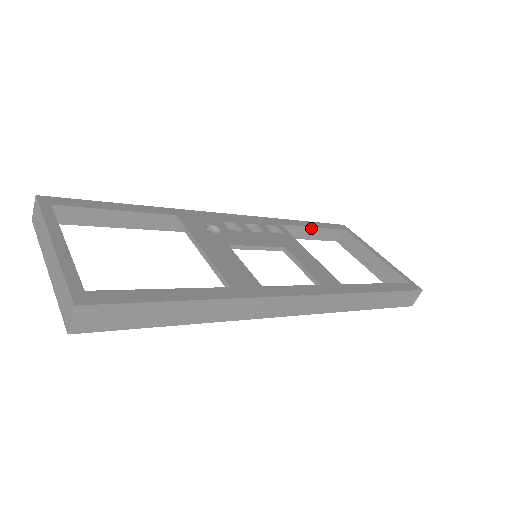
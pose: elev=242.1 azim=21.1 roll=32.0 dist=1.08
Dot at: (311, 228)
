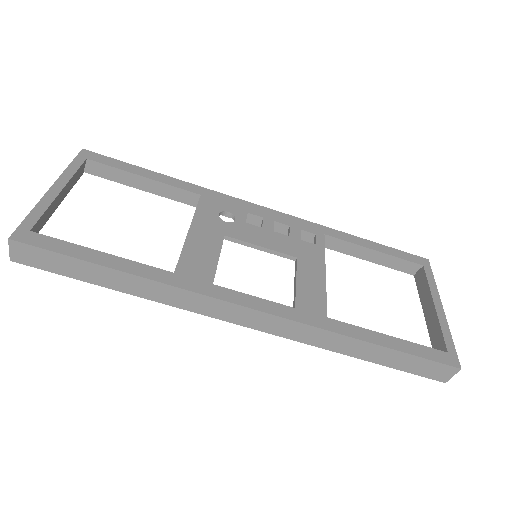
Dot at: (368, 249)
